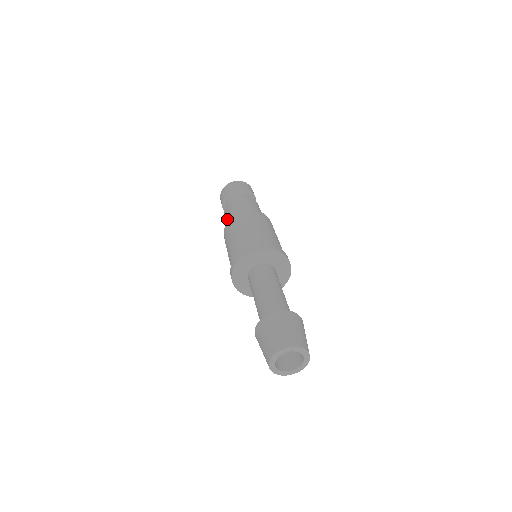
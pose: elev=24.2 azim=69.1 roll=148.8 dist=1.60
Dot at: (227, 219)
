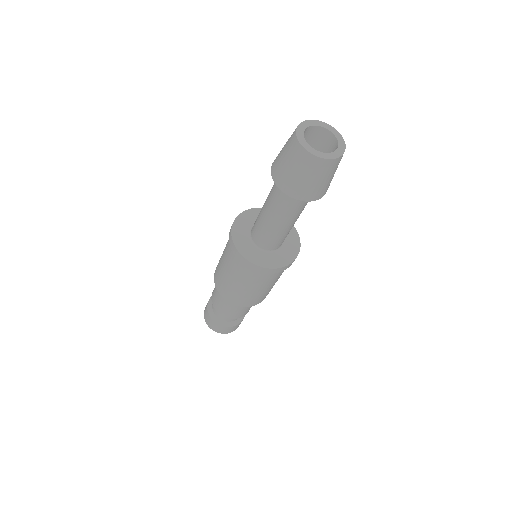
Dot at: occluded
